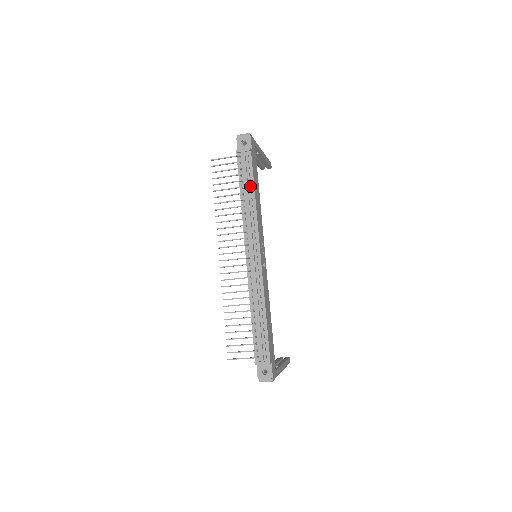
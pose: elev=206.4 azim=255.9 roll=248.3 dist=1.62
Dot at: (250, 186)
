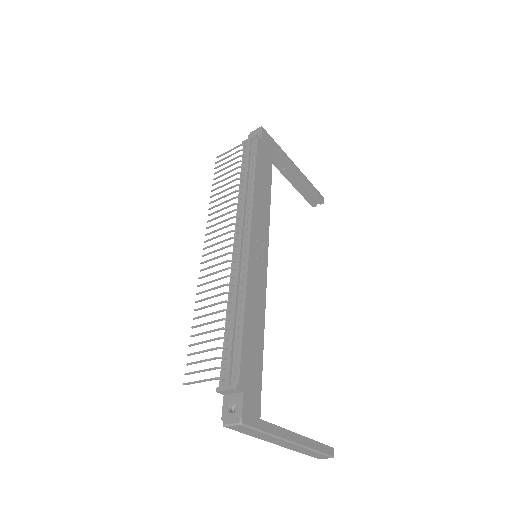
Dot at: (251, 171)
